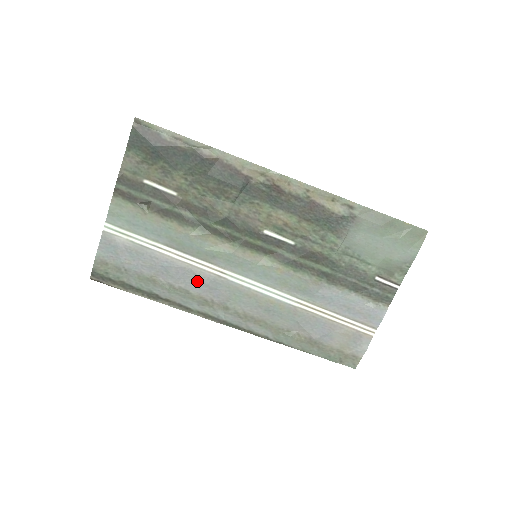
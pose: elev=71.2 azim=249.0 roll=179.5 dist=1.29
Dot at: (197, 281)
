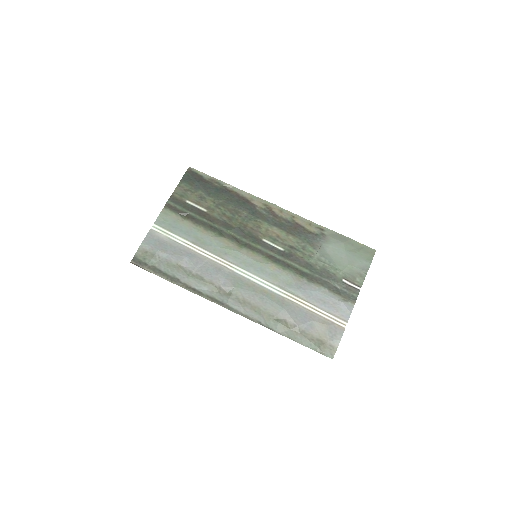
Dot at: (211, 270)
